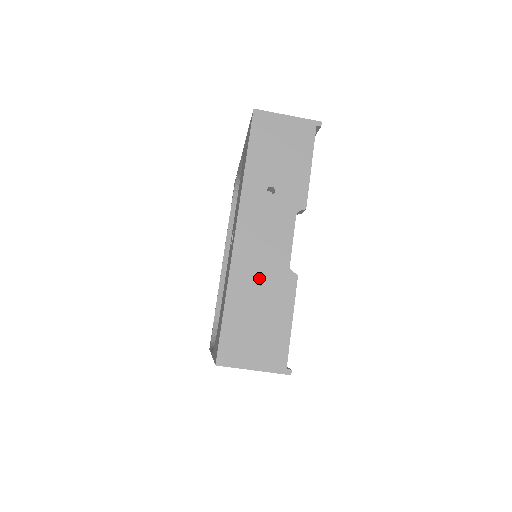
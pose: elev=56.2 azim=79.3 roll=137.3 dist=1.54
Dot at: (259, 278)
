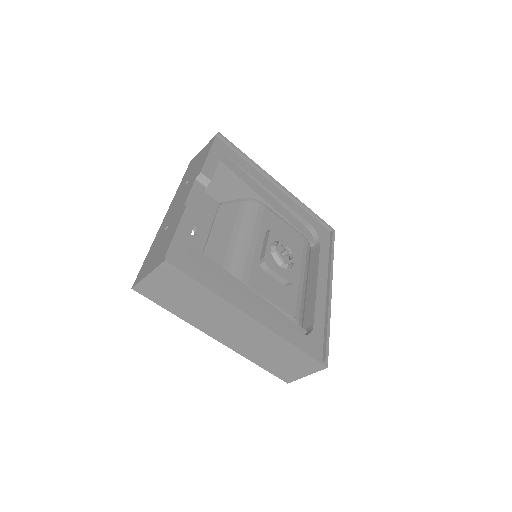
Dot at: occluded
